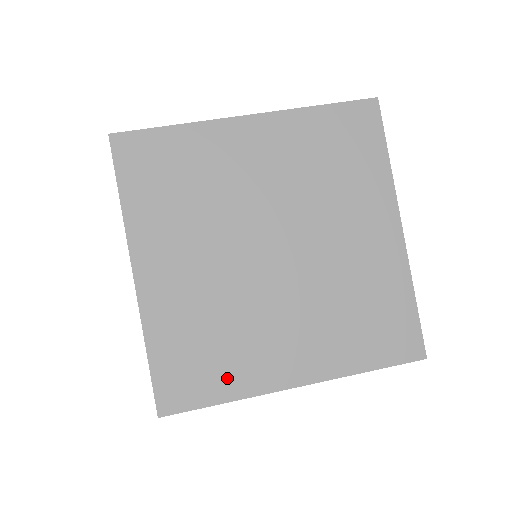
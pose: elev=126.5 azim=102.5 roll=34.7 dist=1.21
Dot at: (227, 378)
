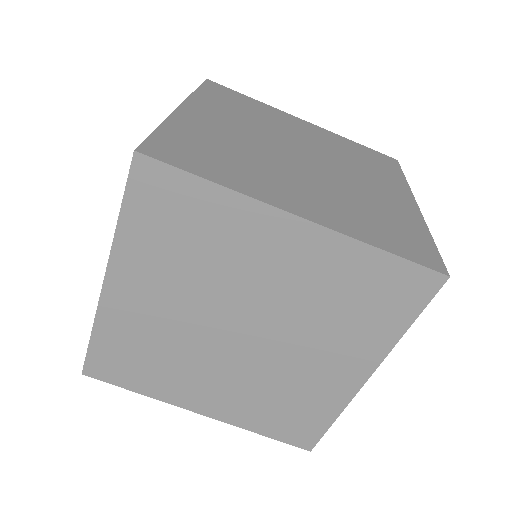
Dot at: (148, 382)
